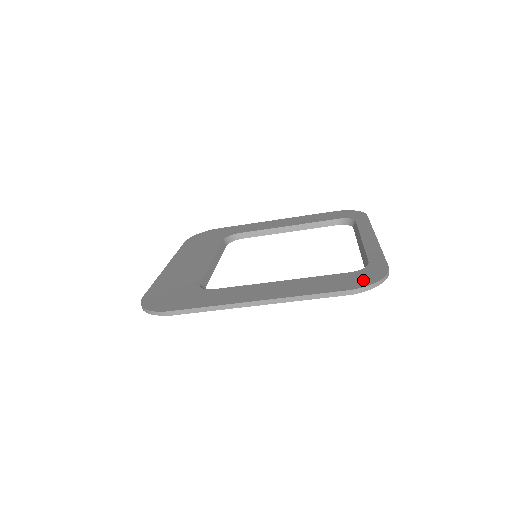
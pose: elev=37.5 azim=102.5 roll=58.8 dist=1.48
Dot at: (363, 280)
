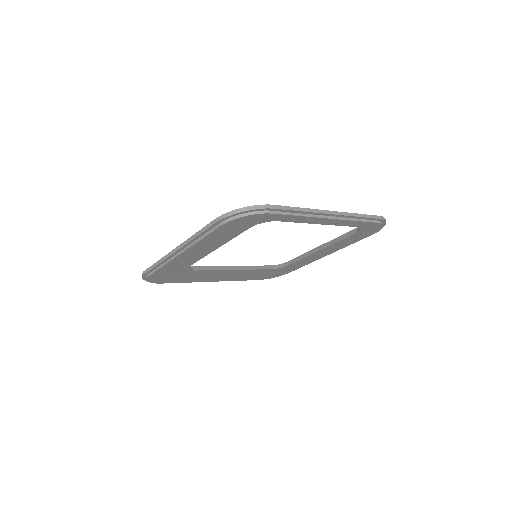
Dot at: occluded
